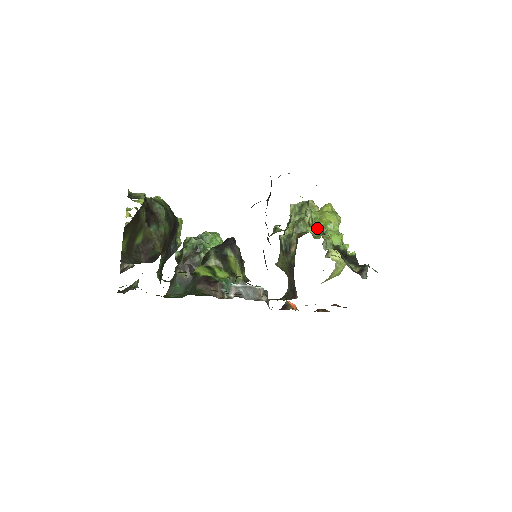
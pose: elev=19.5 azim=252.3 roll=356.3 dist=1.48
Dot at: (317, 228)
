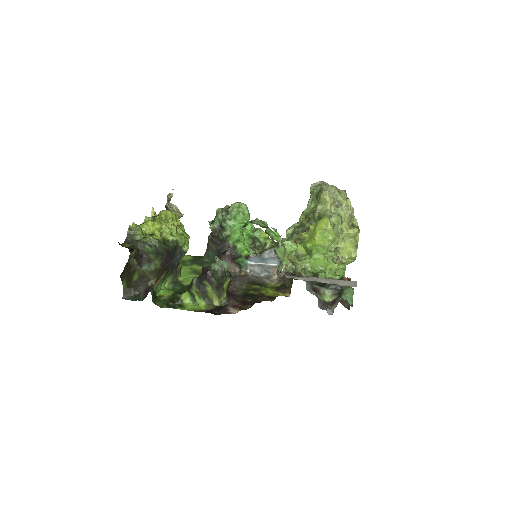
Dot at: (285, 269)
